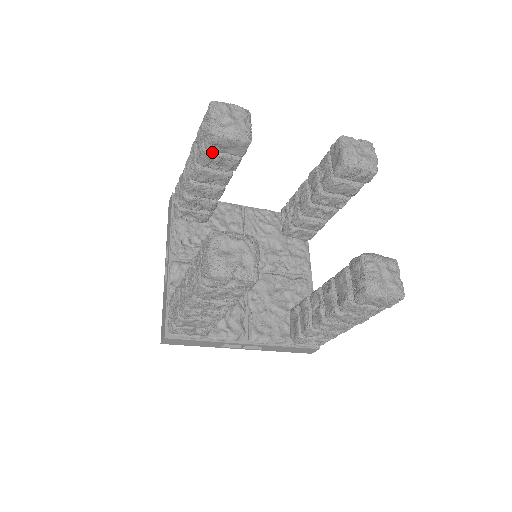
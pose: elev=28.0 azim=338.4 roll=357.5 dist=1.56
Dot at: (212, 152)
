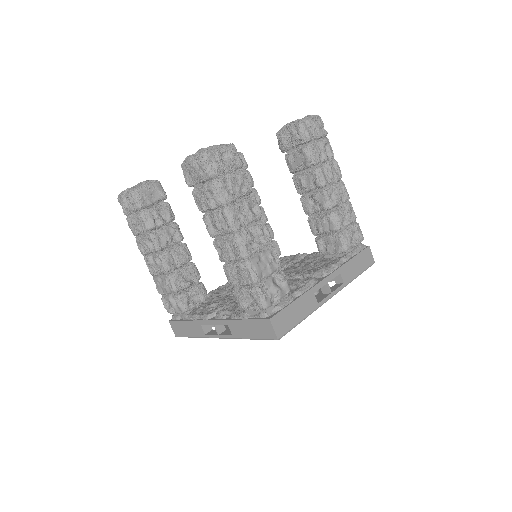
Dot at: (147, 209)
